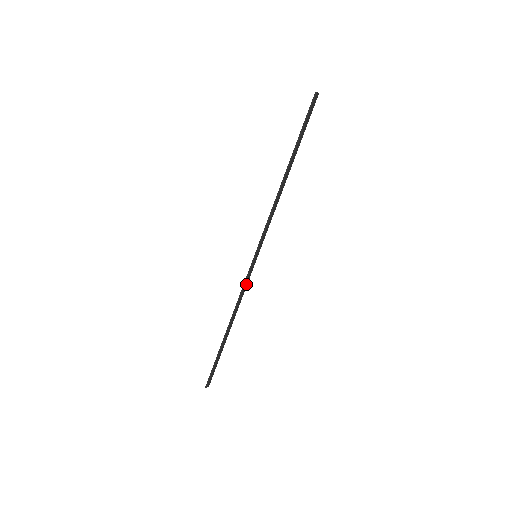
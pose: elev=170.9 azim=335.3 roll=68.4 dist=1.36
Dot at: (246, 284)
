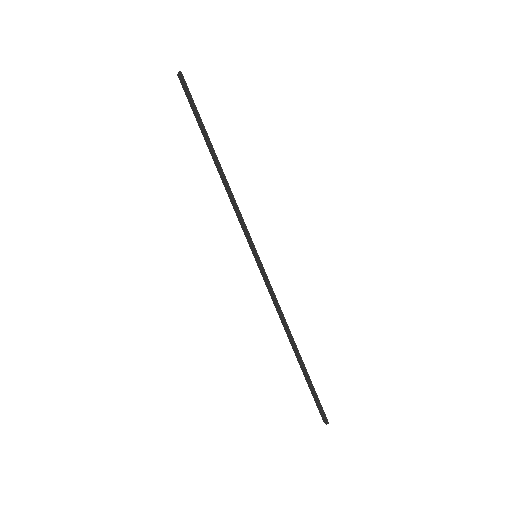
Dot at: (270, 290)
